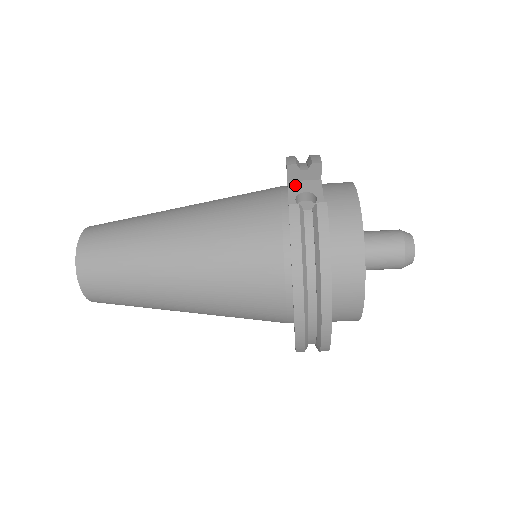
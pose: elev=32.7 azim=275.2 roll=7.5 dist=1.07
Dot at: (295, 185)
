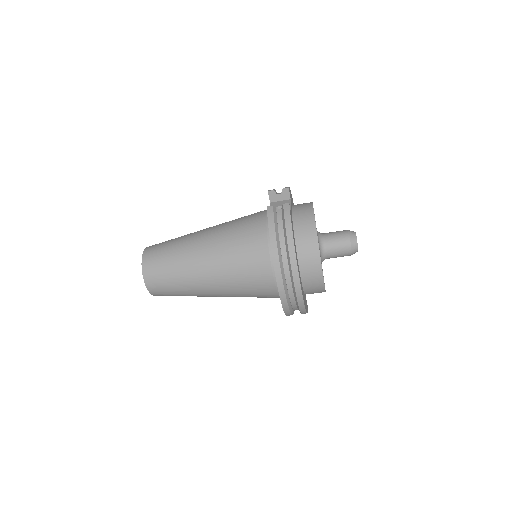
Dot at: (275, 203)
